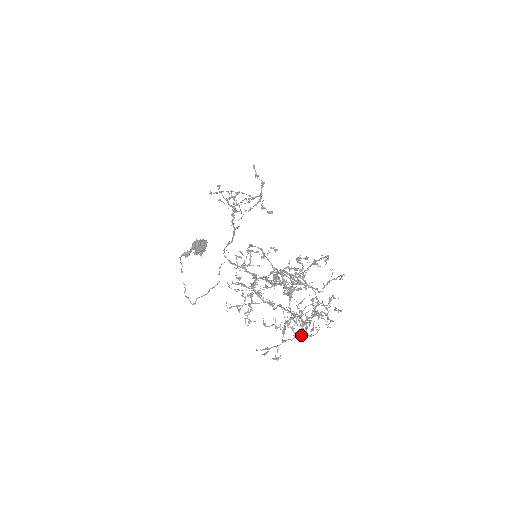
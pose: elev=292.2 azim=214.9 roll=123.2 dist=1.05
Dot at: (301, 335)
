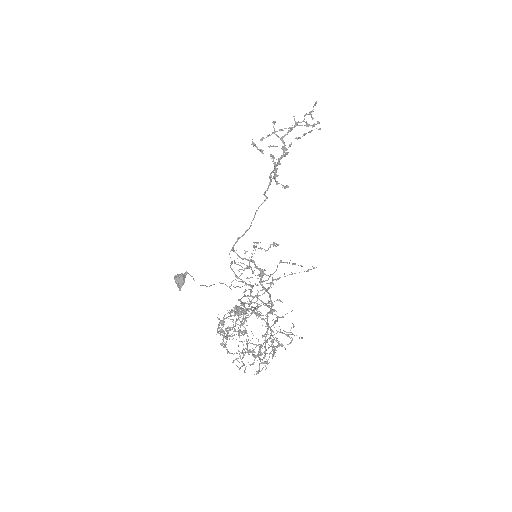
Dot at: occluded
